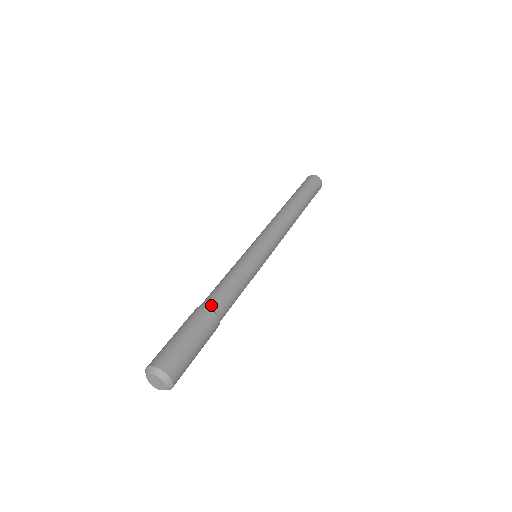
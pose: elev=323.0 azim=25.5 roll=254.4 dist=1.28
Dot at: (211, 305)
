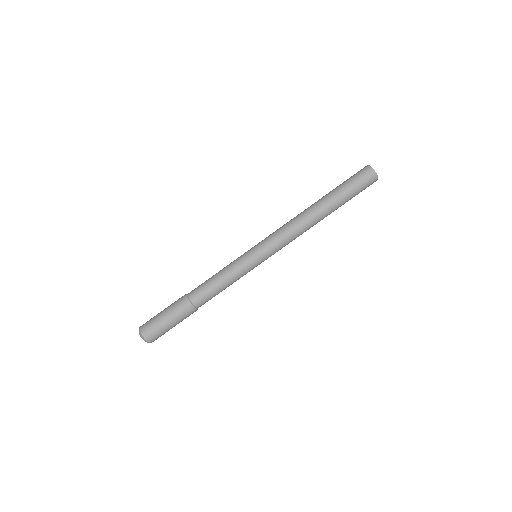
Dot at: (190, 295)
